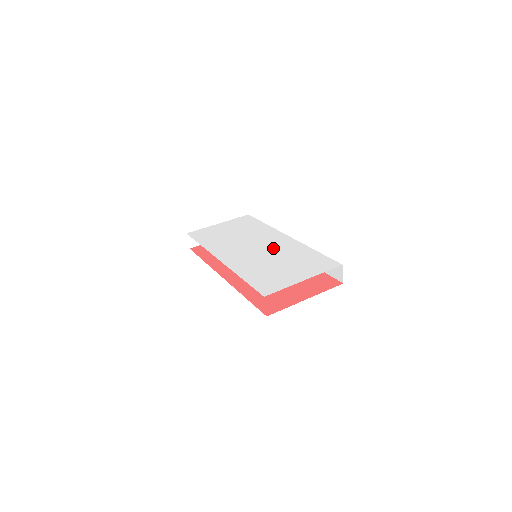
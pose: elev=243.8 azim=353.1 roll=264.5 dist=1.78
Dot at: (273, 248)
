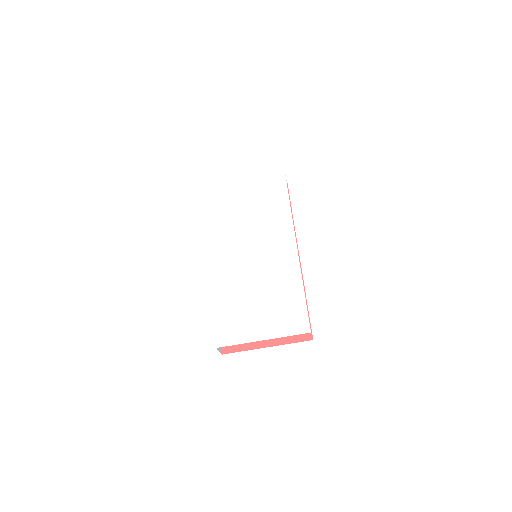
Dot at: (268, 262)
